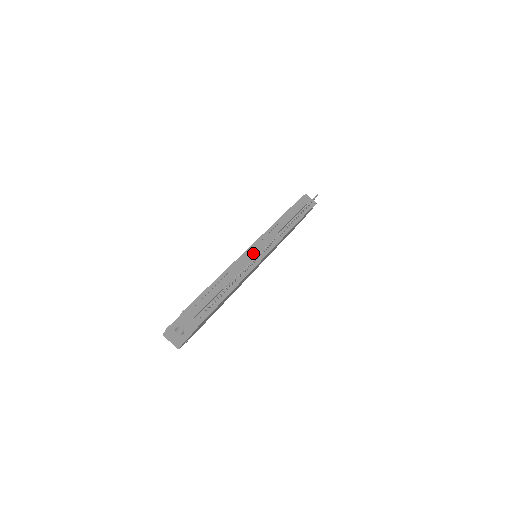
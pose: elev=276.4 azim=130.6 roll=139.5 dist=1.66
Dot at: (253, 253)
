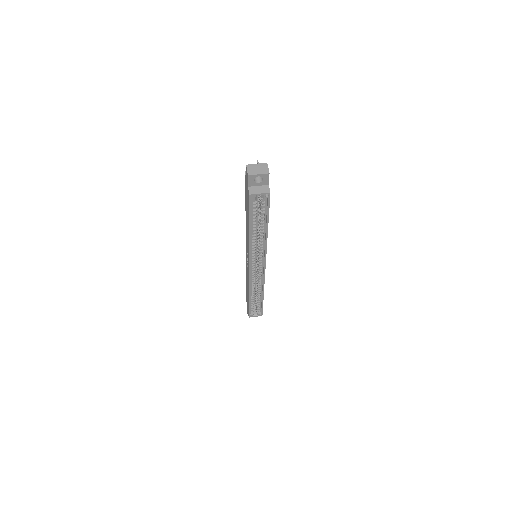
Dot at: occluded
